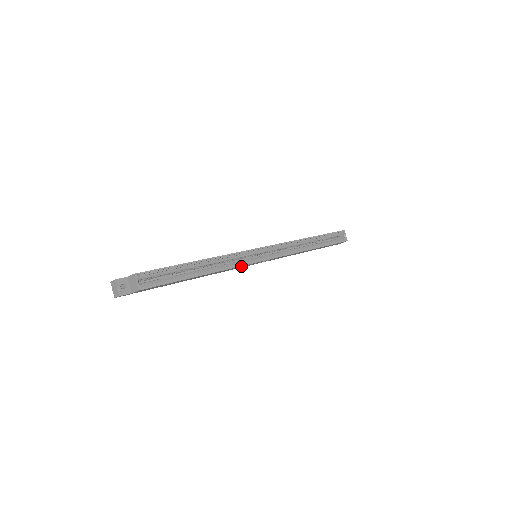
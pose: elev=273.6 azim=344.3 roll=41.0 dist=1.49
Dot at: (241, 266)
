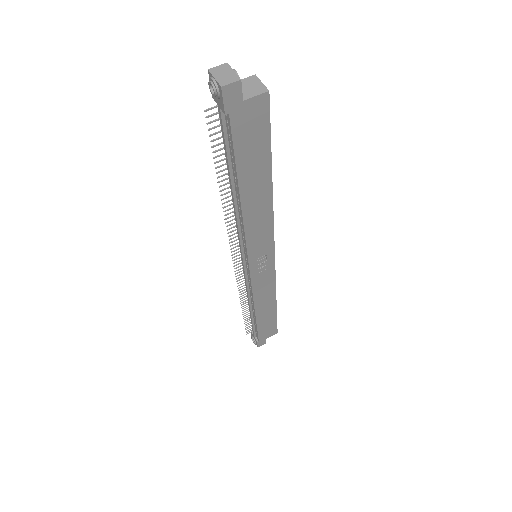
Dot at: (268, 236)
